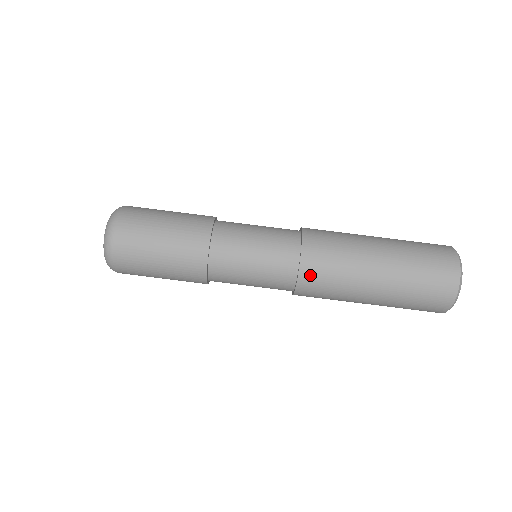
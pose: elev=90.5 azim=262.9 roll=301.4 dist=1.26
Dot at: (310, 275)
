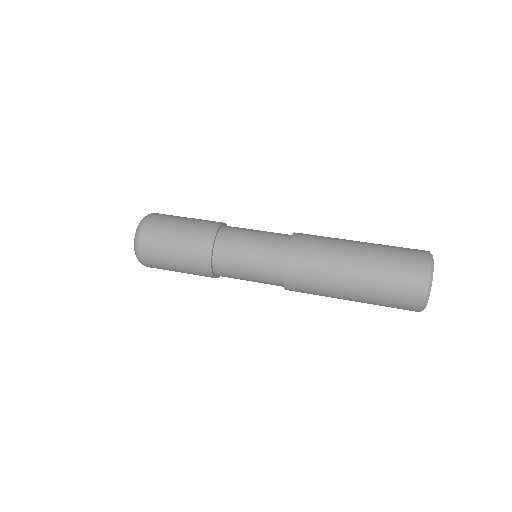
Dot at: (299, 247)
